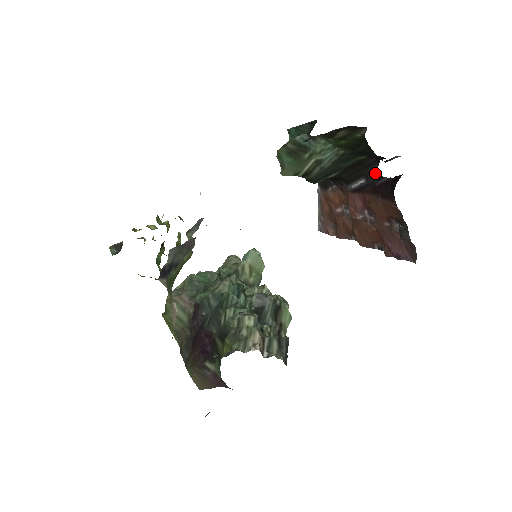
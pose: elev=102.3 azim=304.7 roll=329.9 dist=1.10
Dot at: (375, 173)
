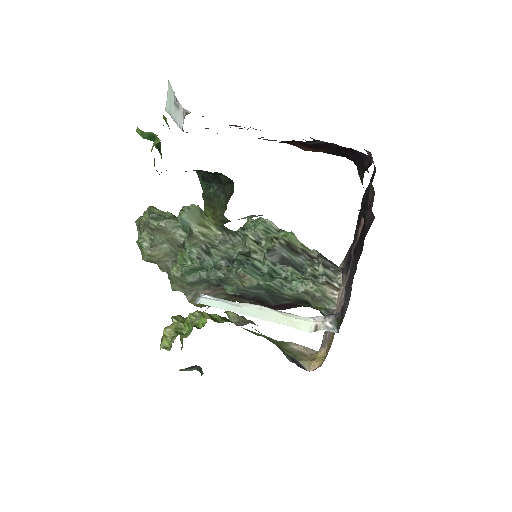
Dot at: occluded
